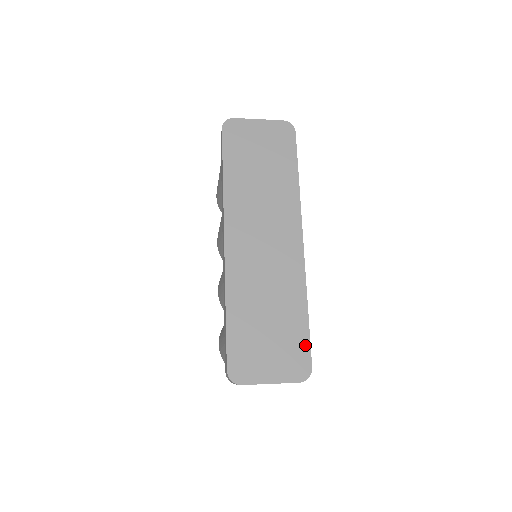
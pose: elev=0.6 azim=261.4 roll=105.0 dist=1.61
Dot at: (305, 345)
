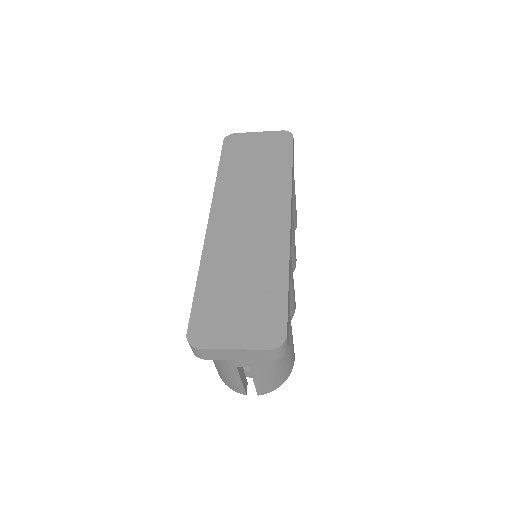
Dot at: (281, 311)
